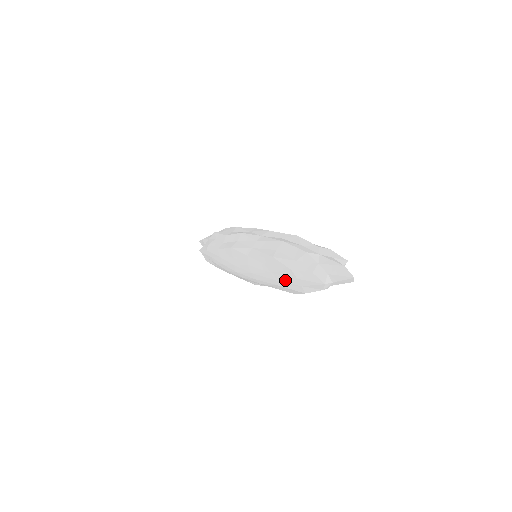
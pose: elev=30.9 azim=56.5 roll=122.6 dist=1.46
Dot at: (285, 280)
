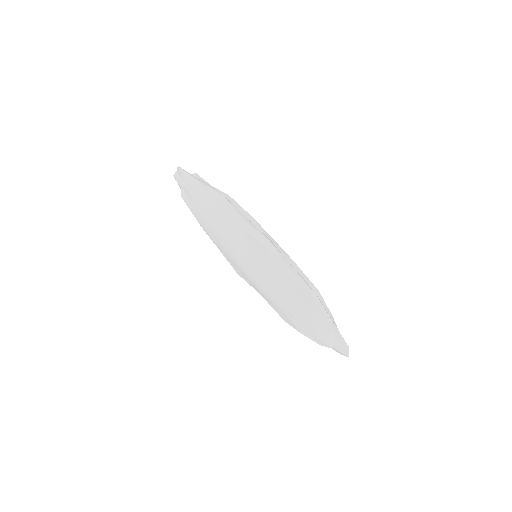
Dot at: (298, 318)
